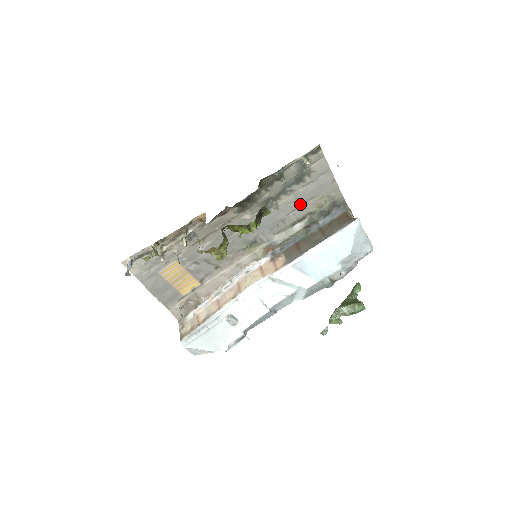
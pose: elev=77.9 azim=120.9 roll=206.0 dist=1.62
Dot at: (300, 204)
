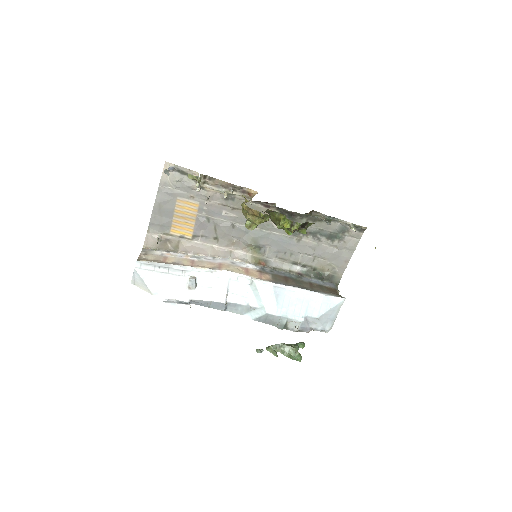
Dot at: (313, 254)
